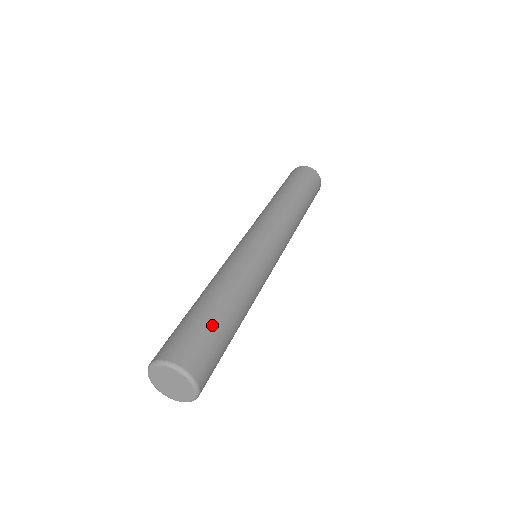
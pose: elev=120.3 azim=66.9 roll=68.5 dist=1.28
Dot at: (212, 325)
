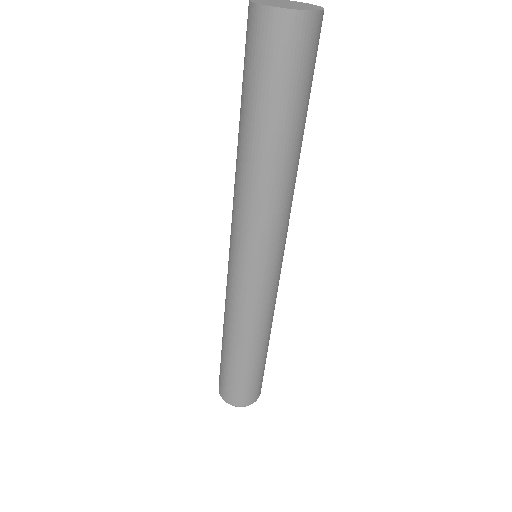
Dot at: (250, 376)
